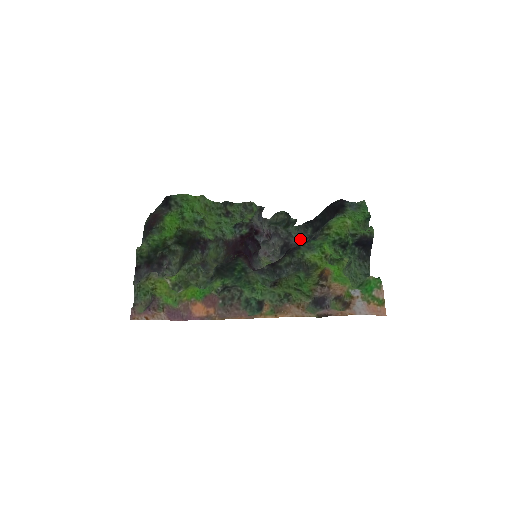
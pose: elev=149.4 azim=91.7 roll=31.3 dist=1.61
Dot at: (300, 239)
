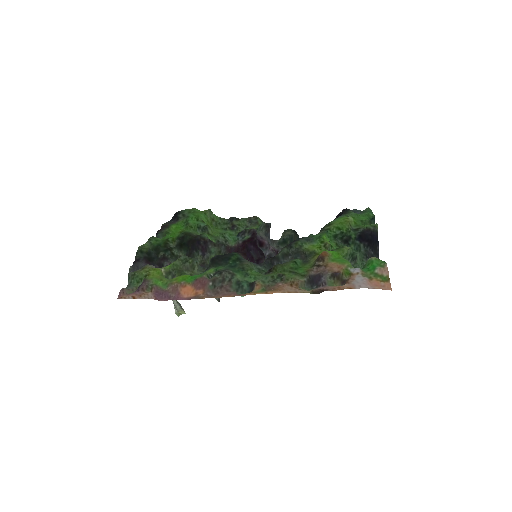
Dot at: occluded
